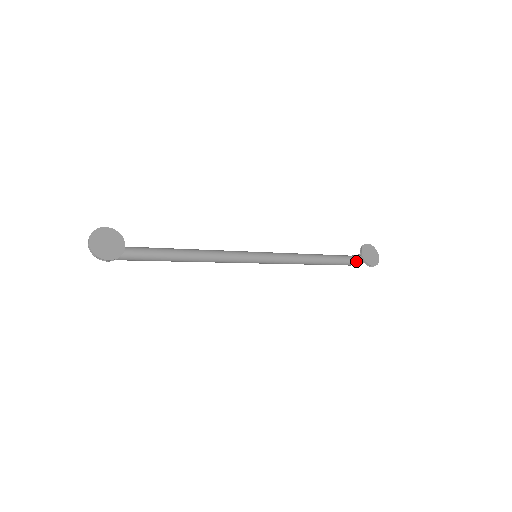
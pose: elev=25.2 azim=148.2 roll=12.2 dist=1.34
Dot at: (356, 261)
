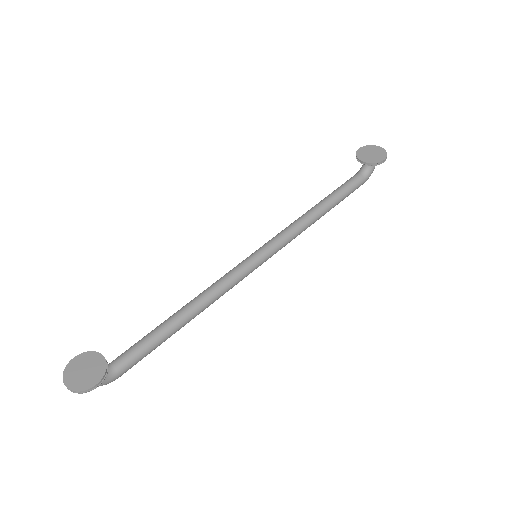
Dot at: (365, 173)
